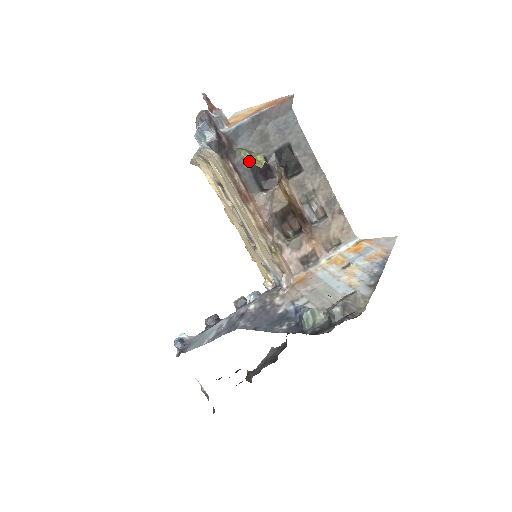
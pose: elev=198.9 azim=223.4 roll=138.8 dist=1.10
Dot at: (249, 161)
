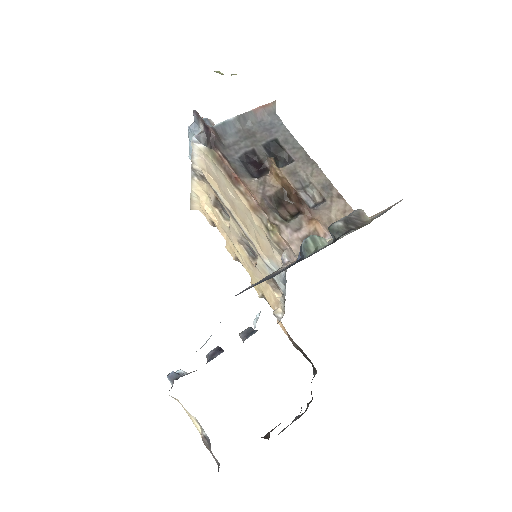
Dot at: (222, 74)
